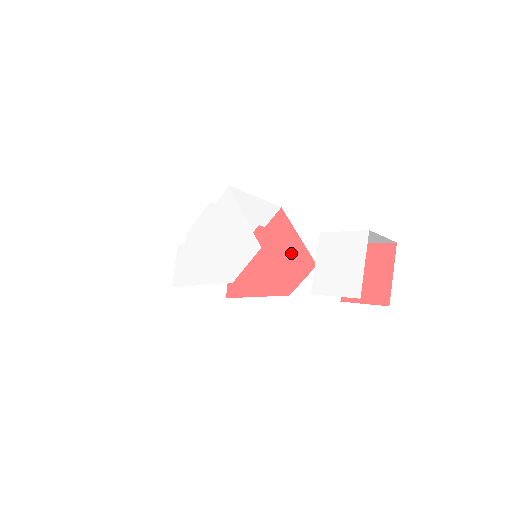
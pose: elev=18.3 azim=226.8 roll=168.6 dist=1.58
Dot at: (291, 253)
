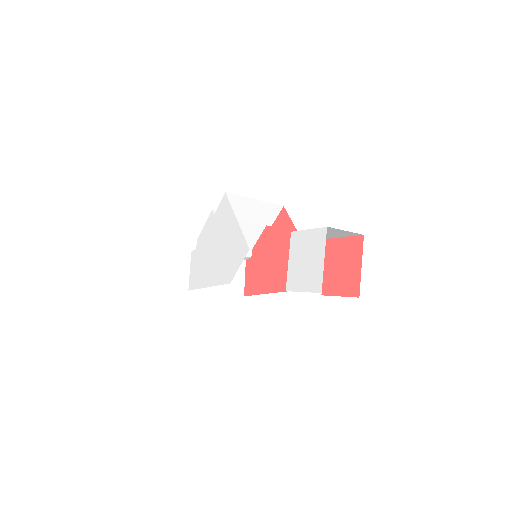
Dot at: occluded
